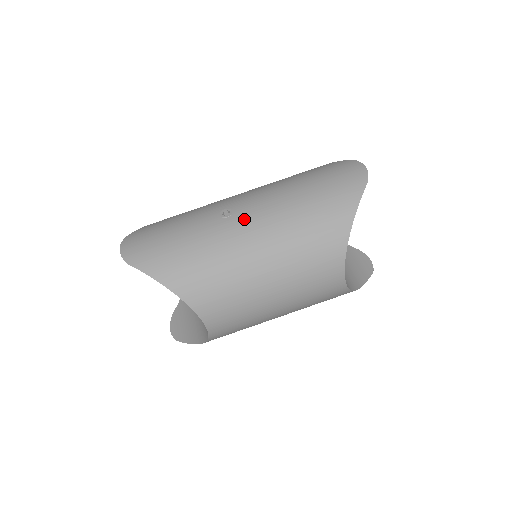
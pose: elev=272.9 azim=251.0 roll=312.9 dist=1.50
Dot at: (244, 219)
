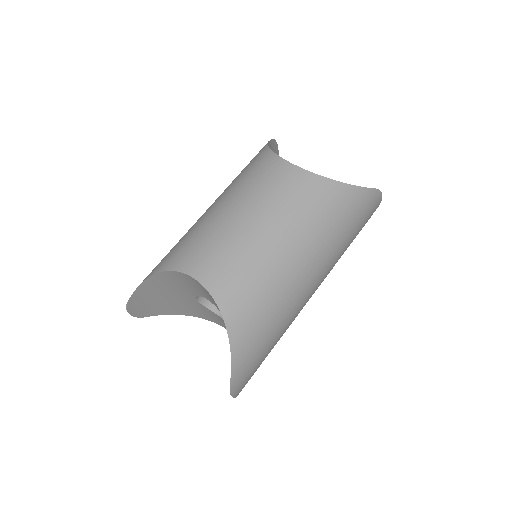
Dot at: occluded
